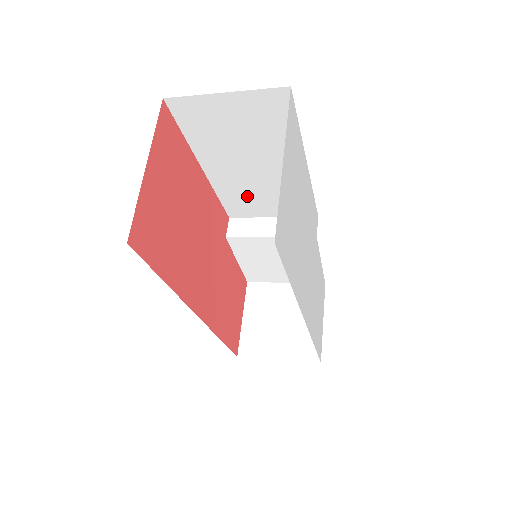
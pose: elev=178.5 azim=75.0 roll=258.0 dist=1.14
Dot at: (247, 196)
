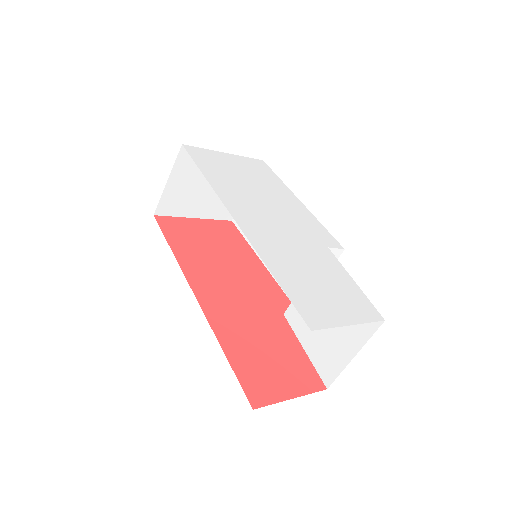
Dot at: occluded
